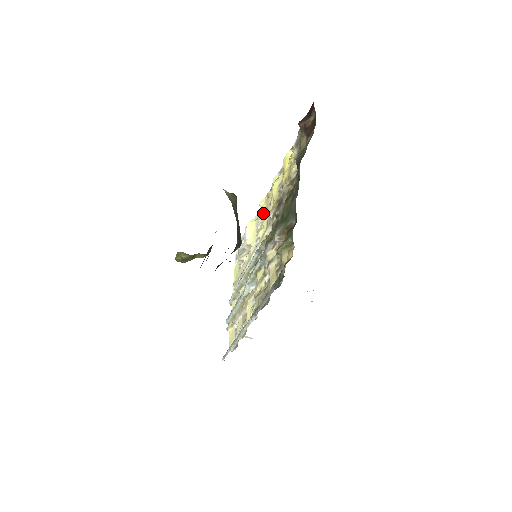
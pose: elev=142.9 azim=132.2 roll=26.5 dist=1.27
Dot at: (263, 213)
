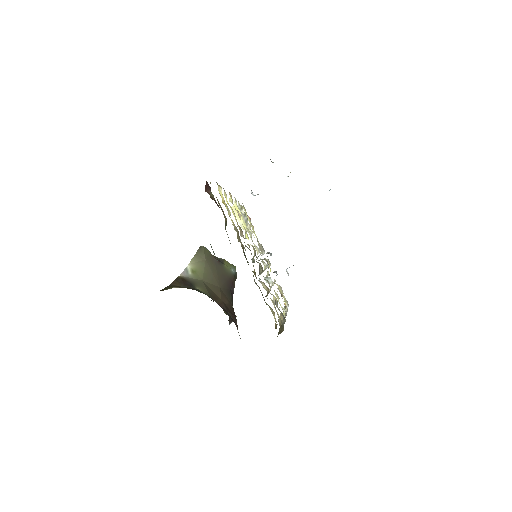
Dot at: occluded
